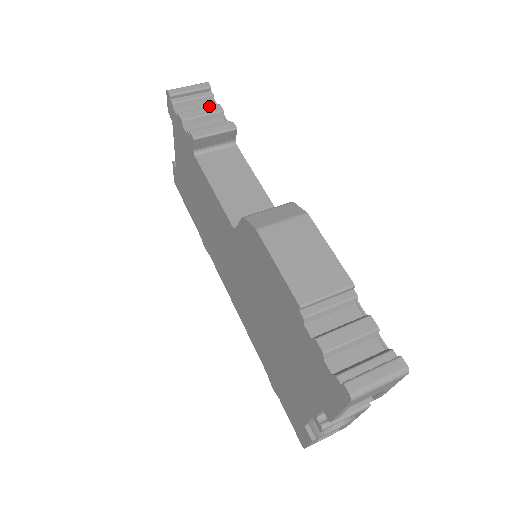
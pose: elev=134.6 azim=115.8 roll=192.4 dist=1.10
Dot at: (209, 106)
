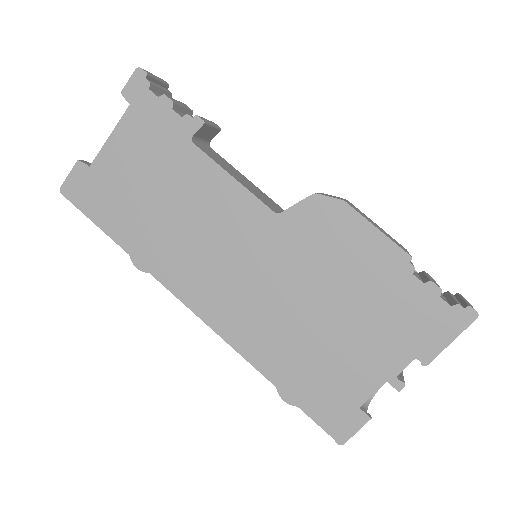
Dot at: occluded
